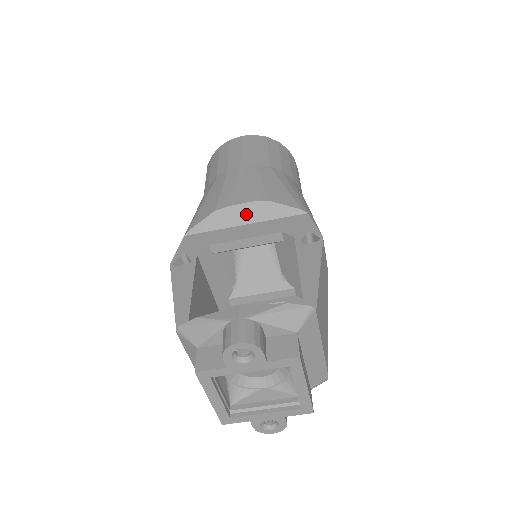
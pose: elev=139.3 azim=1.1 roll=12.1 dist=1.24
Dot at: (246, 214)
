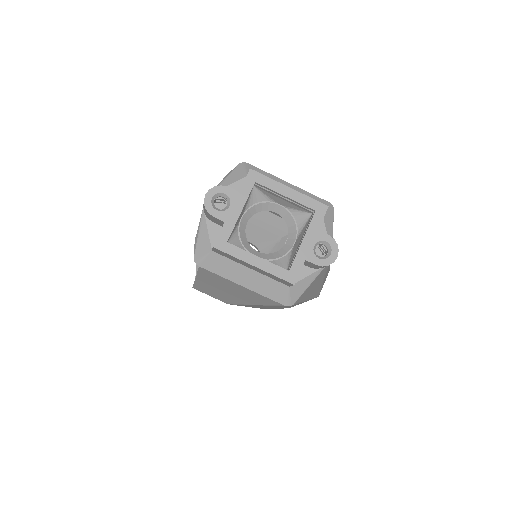
Dot at: occluded
